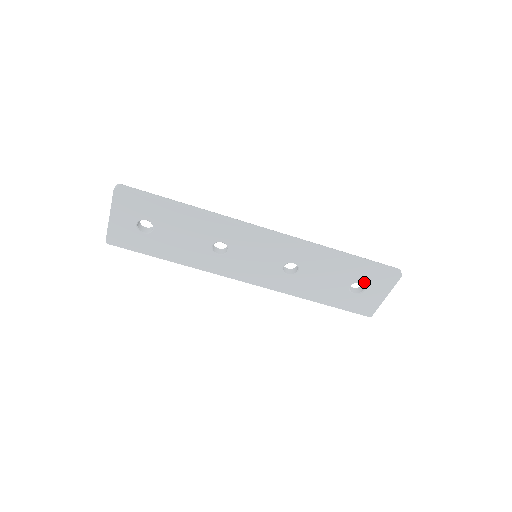
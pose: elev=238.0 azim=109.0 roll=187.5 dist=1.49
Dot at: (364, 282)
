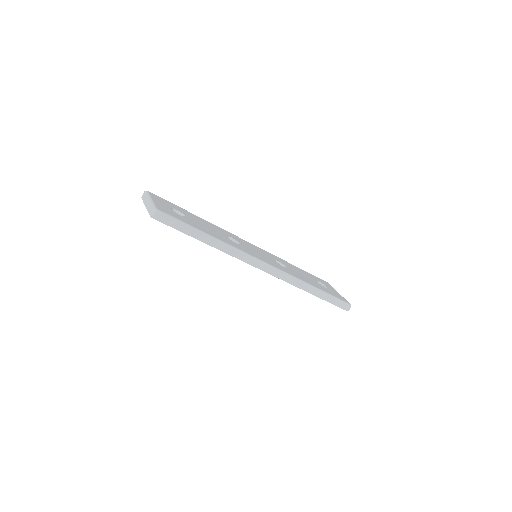
Dot at: occluded
